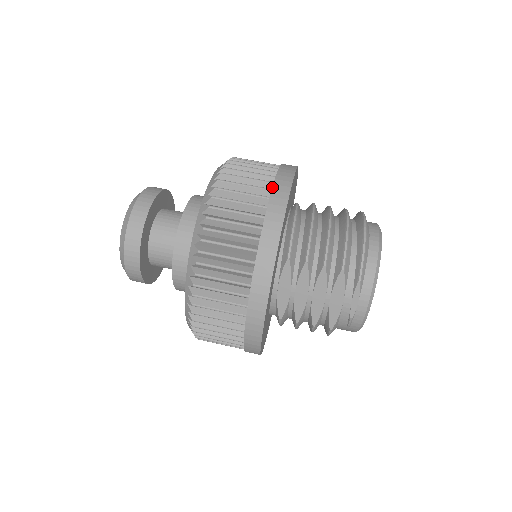
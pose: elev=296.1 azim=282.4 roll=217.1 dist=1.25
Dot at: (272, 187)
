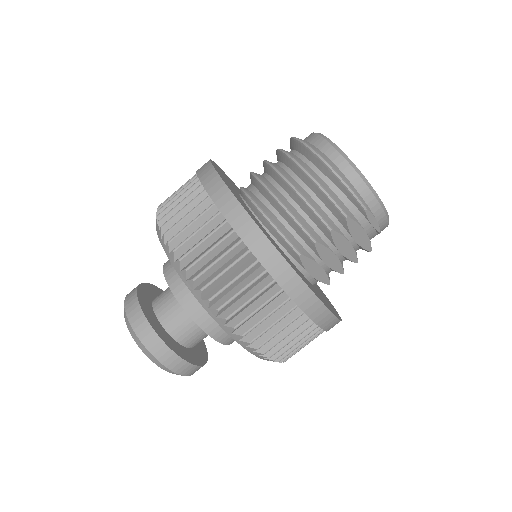
Dot at: (232, 228)
